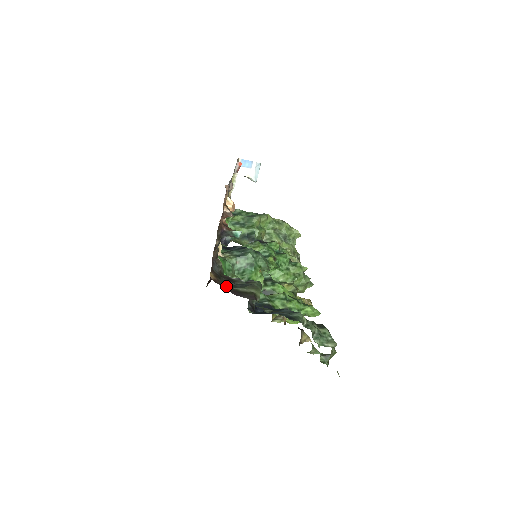
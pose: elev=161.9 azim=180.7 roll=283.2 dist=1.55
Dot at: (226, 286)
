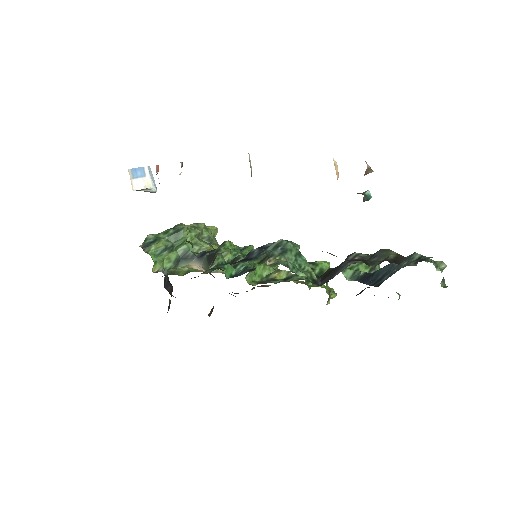
Dot at: (388, 260)
